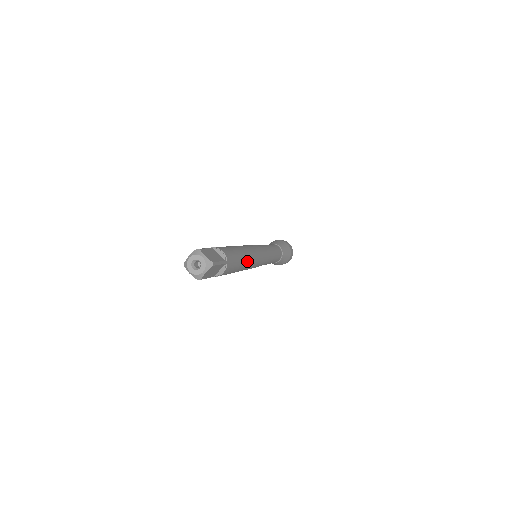
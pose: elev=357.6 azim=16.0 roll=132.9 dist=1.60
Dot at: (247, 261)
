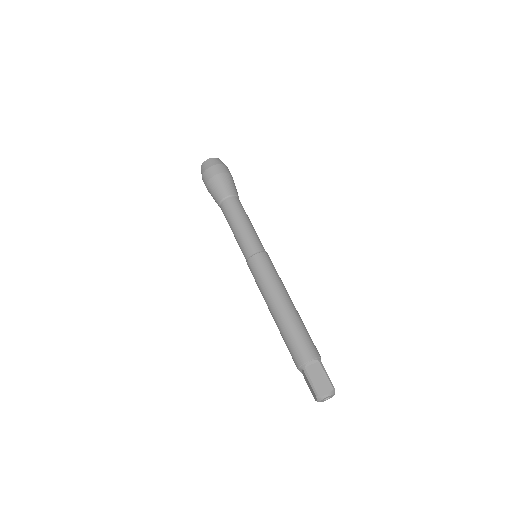
Dot at: occluded
